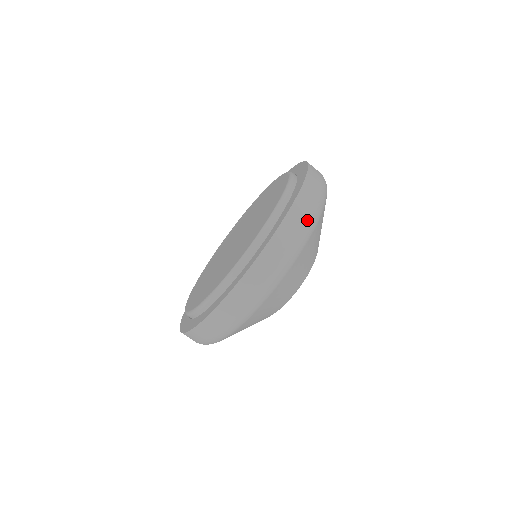
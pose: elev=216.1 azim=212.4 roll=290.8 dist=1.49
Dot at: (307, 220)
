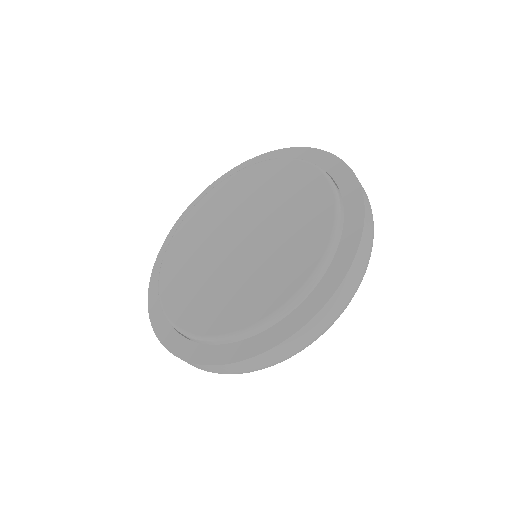
Dot at: (373, 228)
